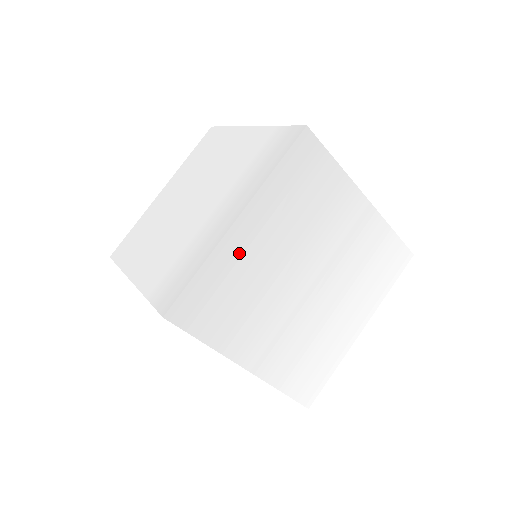
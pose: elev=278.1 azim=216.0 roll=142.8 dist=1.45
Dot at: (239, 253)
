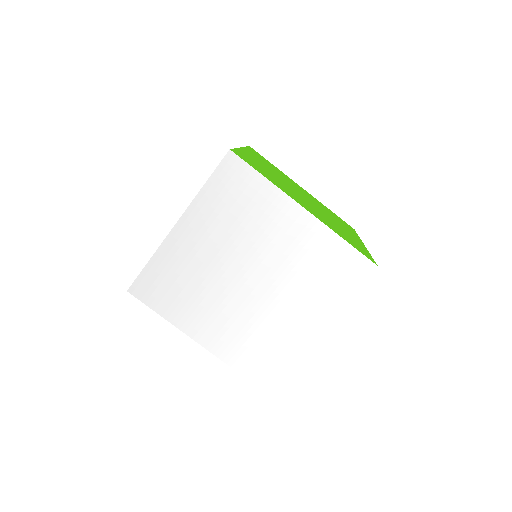
Dot at: (180, 250)
